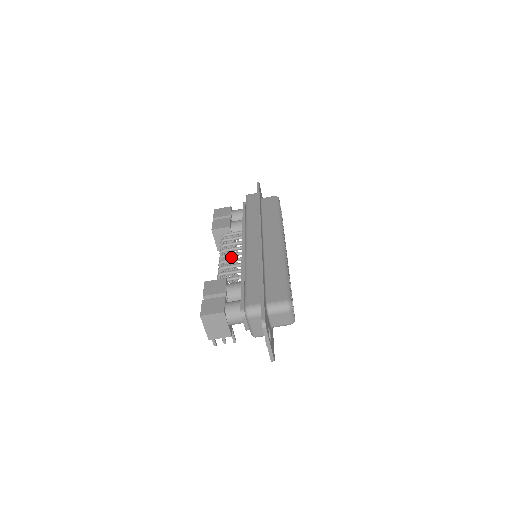
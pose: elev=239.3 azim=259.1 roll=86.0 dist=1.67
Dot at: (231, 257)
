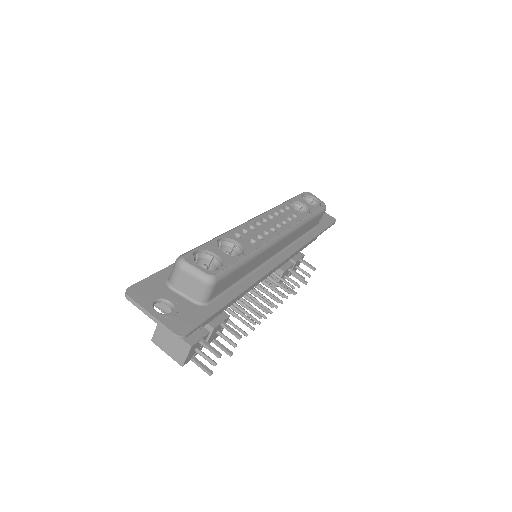
Dot at: occluded
